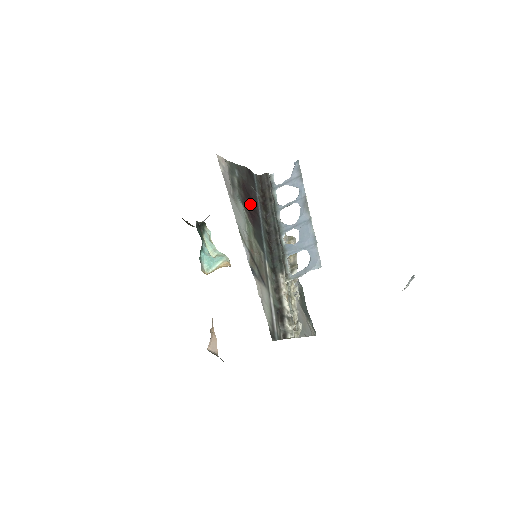
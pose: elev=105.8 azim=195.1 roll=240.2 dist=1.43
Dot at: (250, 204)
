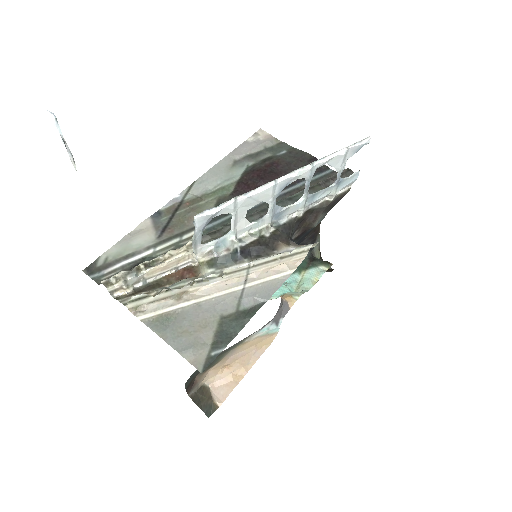
Dot at: (258, 178)
